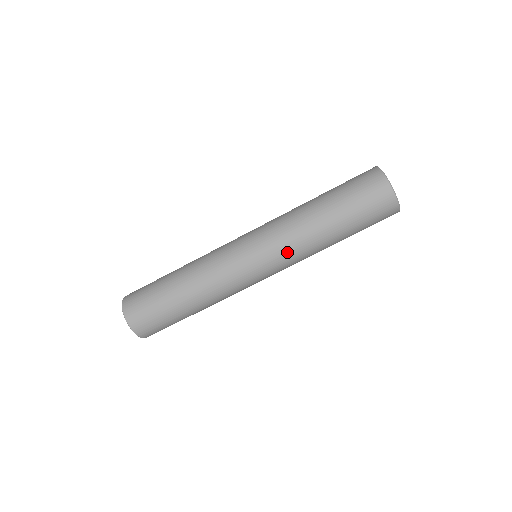
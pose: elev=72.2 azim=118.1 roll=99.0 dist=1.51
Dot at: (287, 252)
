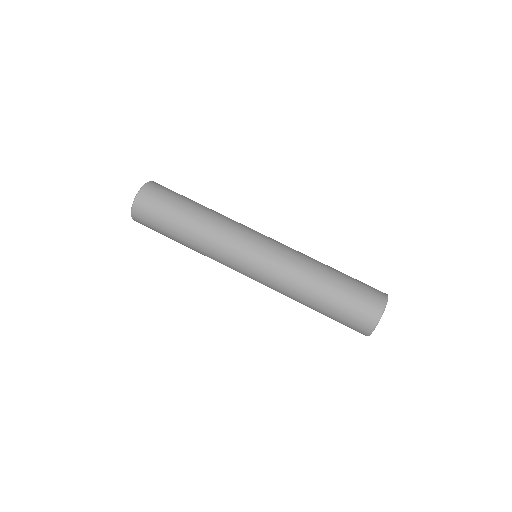
Dot at: (276, 277)
